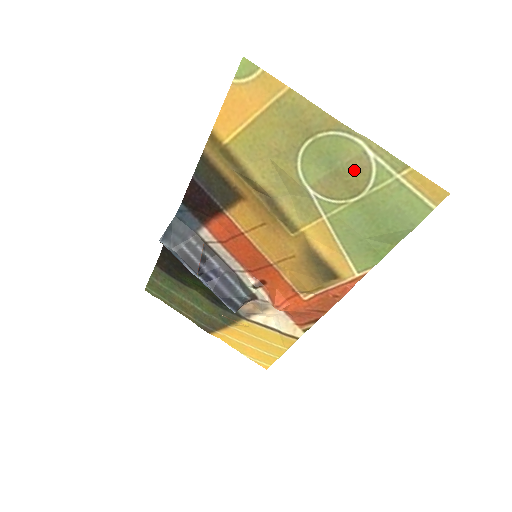
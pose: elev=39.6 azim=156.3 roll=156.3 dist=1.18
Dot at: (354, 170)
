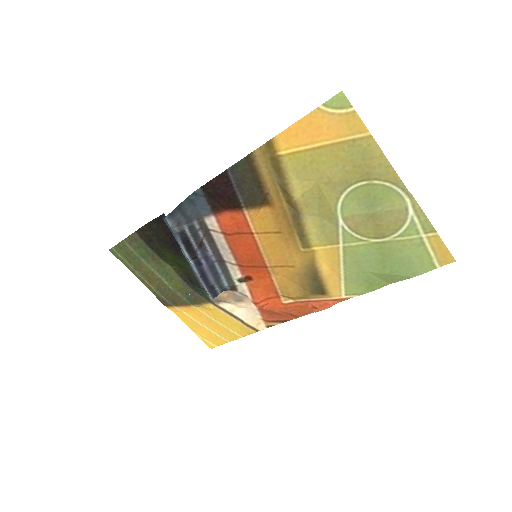
Dot at: (389, 219)
